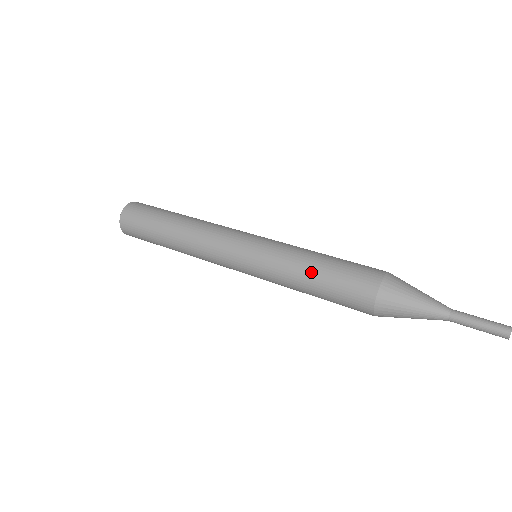
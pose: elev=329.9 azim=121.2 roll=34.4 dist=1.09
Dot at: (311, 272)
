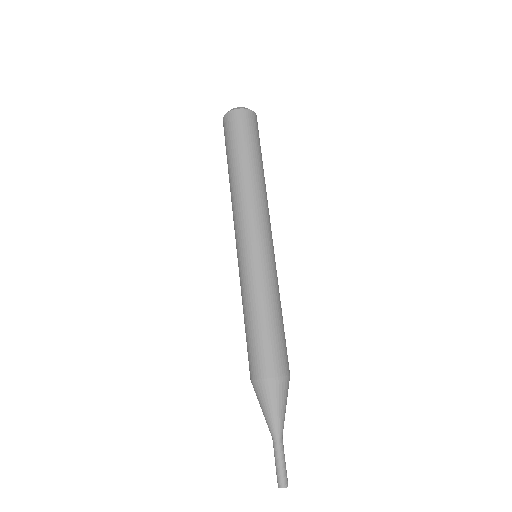
Dot at: (261, 316)
